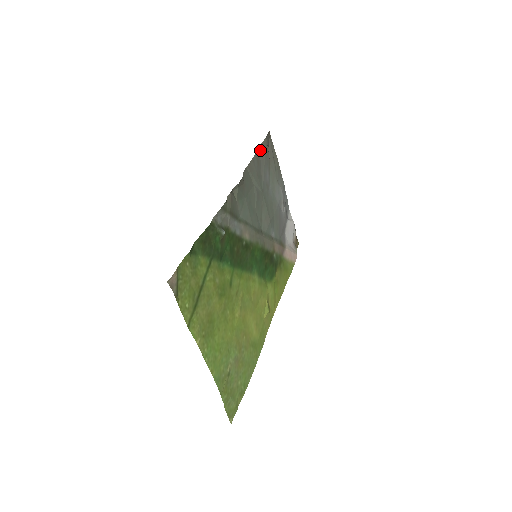
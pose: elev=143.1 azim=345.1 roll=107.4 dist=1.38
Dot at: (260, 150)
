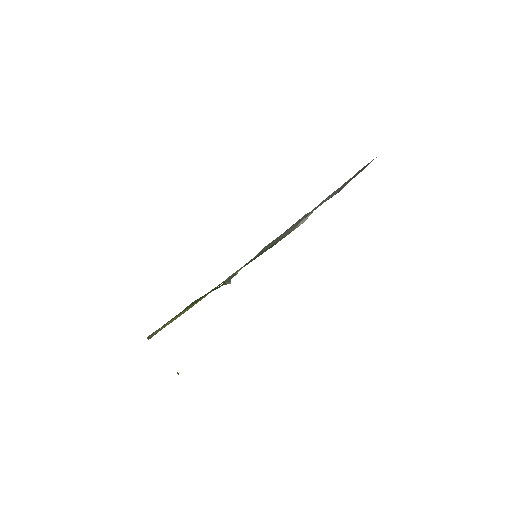
Dot at: occluded
